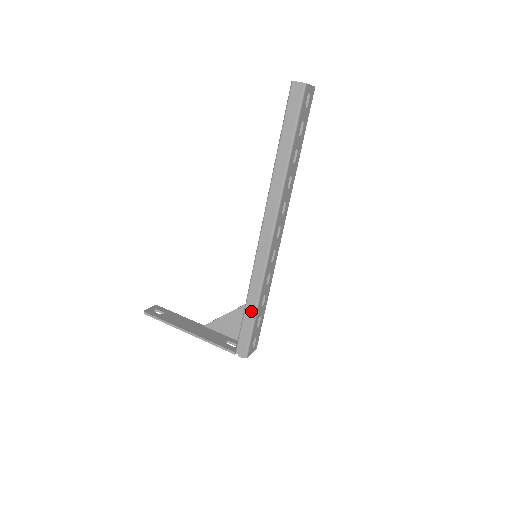
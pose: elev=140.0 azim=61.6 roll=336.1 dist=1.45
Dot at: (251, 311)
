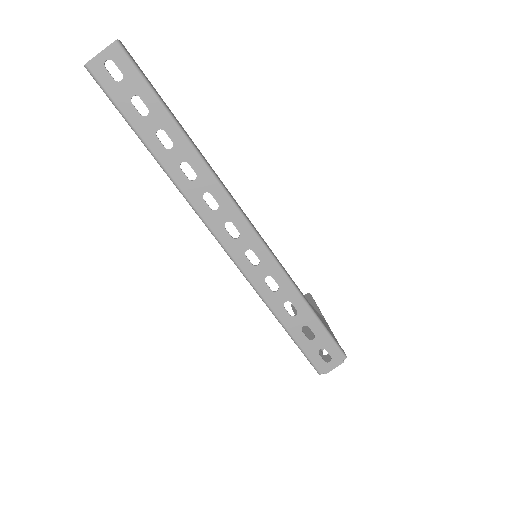
Dot at: (281, 324)
